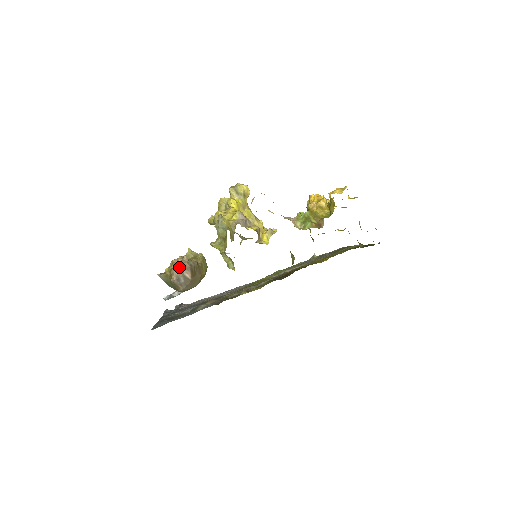
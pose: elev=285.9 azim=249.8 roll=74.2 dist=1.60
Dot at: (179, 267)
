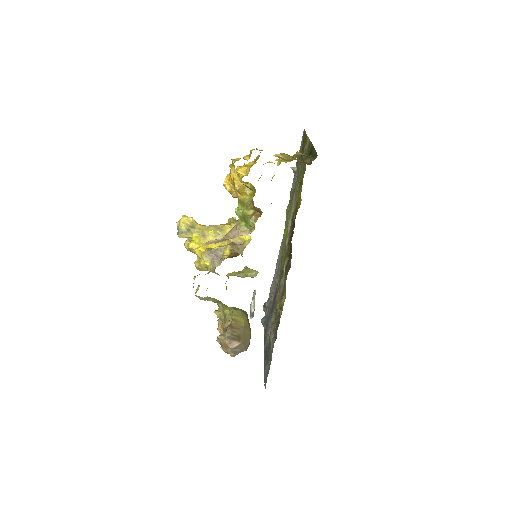
Dot at: (224, 348)
